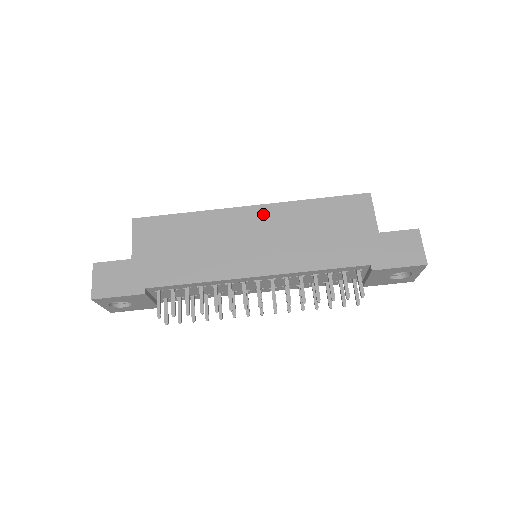
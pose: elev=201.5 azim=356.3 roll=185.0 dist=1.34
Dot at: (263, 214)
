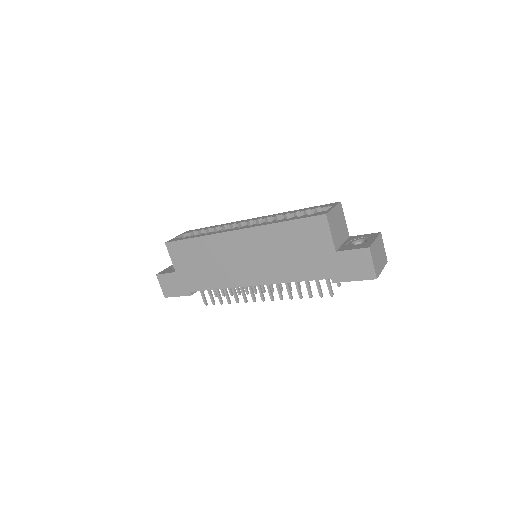
Dot at: (246, 237)
